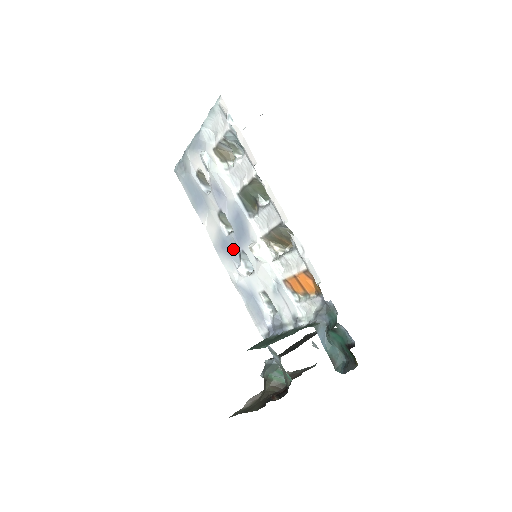
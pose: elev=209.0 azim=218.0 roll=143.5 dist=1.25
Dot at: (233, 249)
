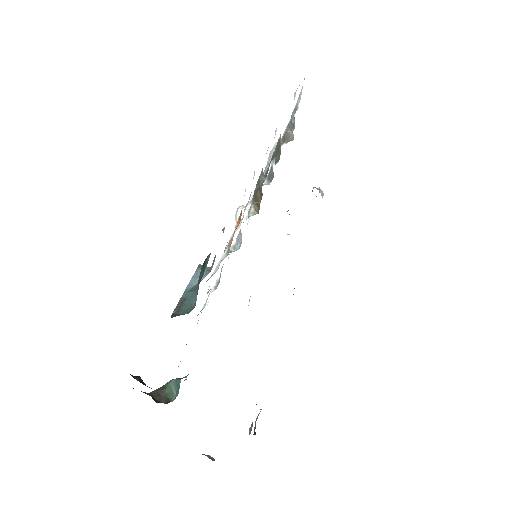
Dot at: occluded
